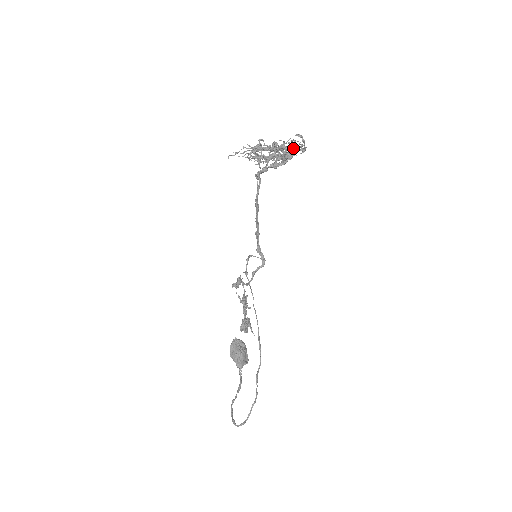
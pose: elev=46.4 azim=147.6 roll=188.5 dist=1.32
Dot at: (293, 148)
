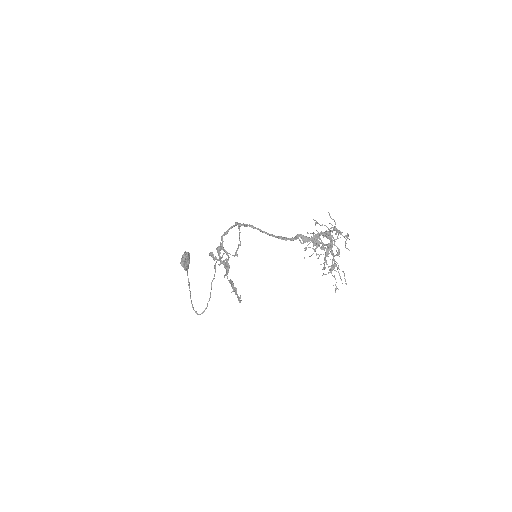
Dot at: occluded
